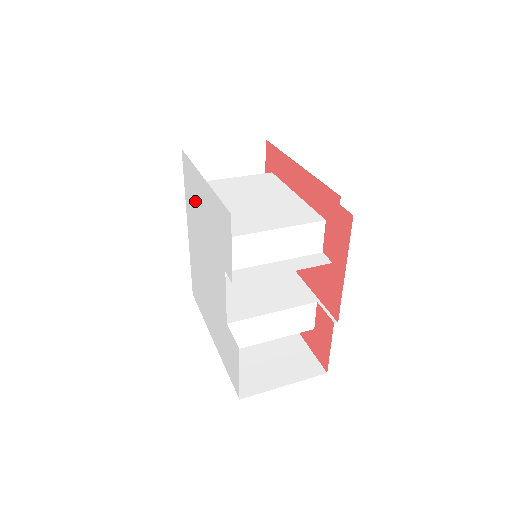
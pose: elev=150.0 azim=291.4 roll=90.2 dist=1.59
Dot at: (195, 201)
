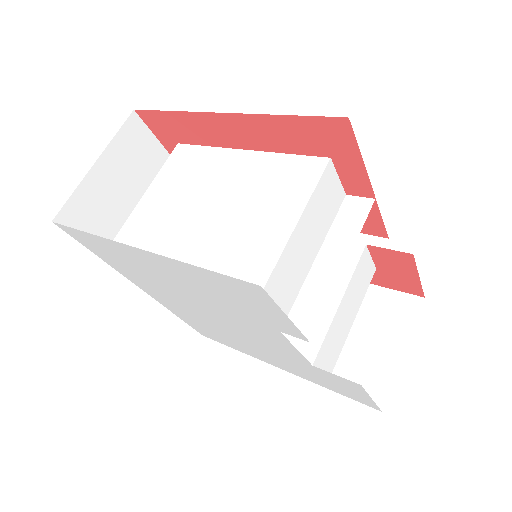
Dot at: (139, 270)
